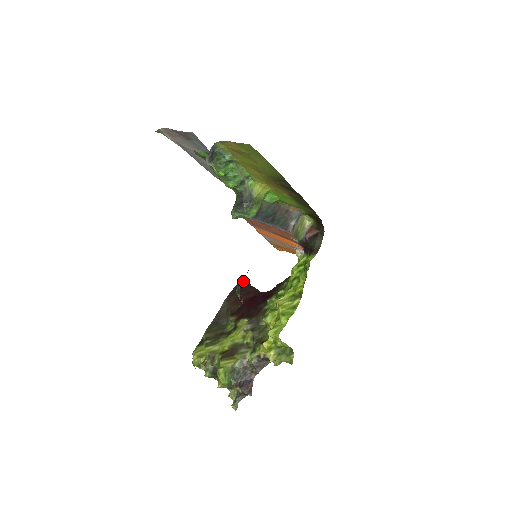
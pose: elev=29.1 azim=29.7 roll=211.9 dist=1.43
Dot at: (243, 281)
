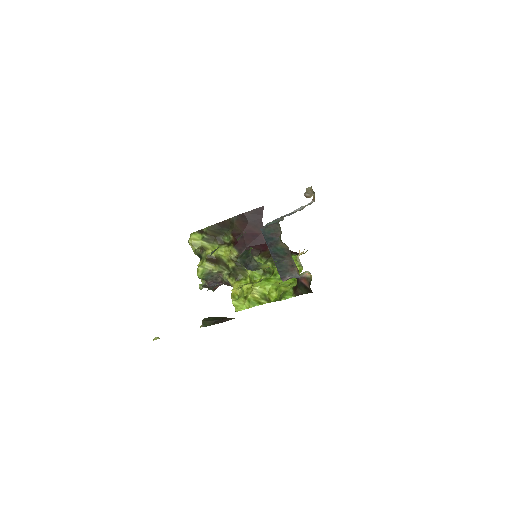
Dot at: (259, 211)
